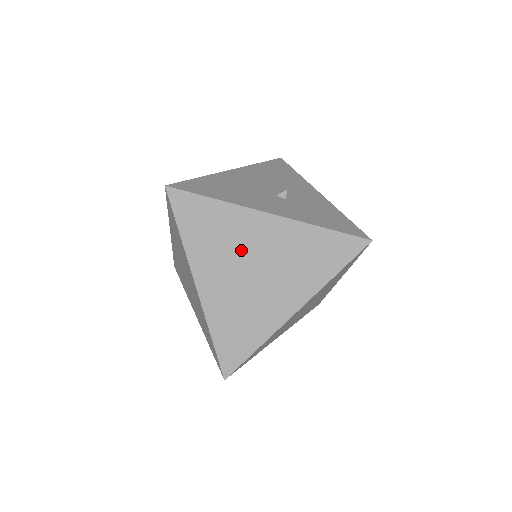
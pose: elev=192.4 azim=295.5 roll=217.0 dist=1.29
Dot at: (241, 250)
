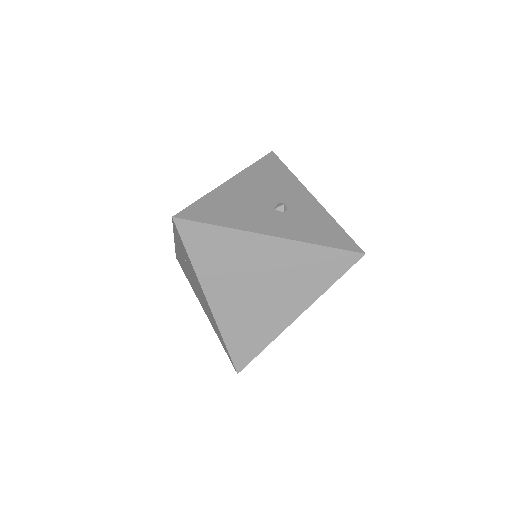
Dot at: (247, 269)
